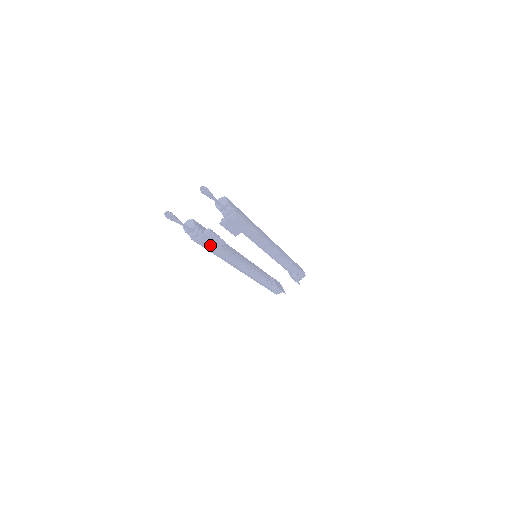
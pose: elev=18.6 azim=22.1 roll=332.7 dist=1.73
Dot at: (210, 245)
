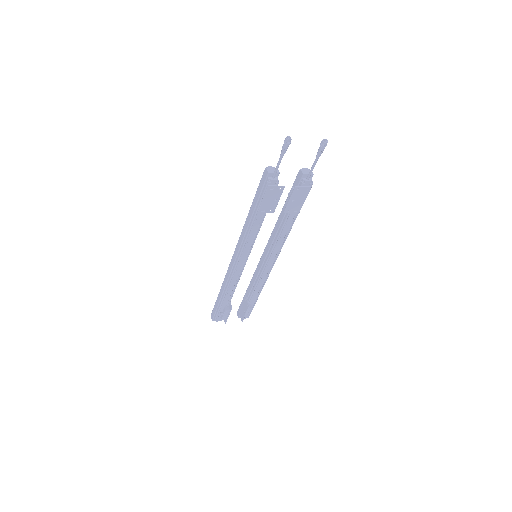
Dot at: (266, 203)
